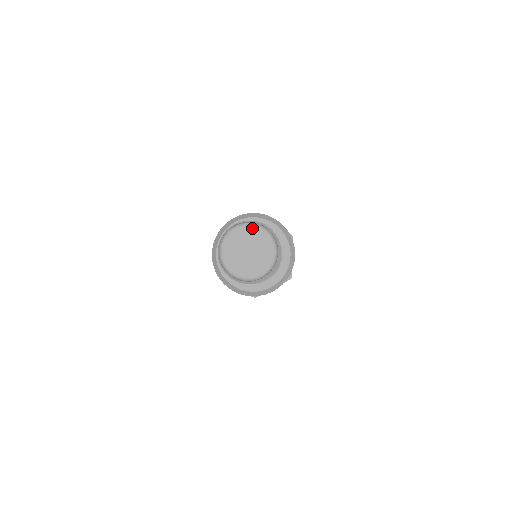
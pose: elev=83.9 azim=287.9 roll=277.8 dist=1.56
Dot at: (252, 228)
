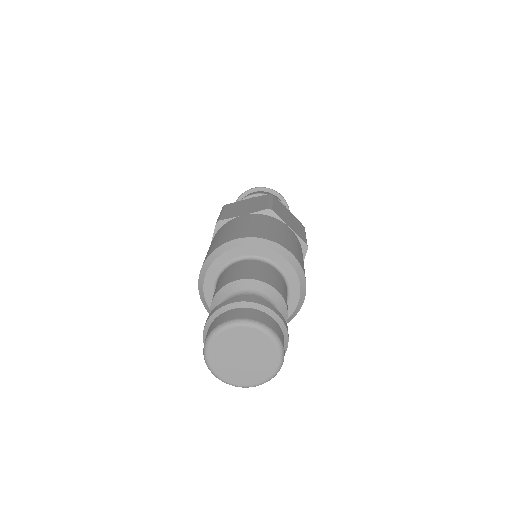
Dot at: (256, 331)
